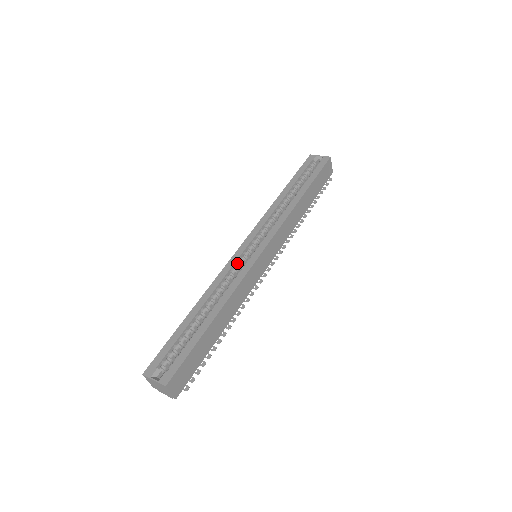
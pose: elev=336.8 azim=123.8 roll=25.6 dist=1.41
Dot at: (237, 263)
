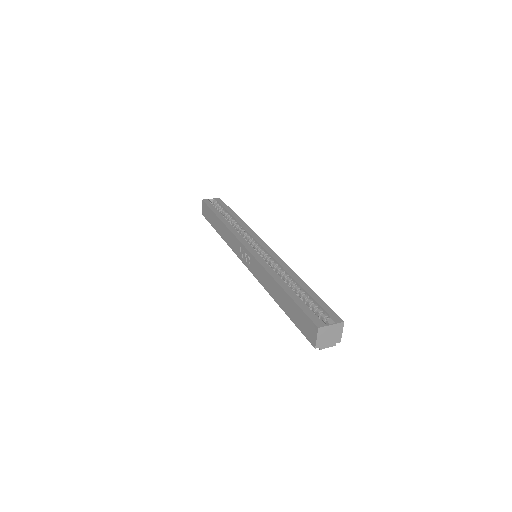
Dot at: (260, 257)
